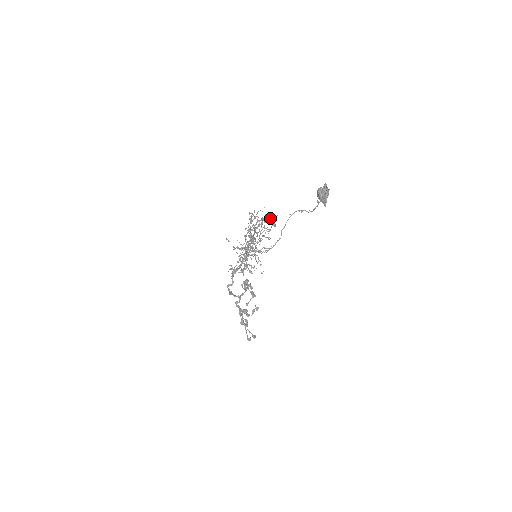
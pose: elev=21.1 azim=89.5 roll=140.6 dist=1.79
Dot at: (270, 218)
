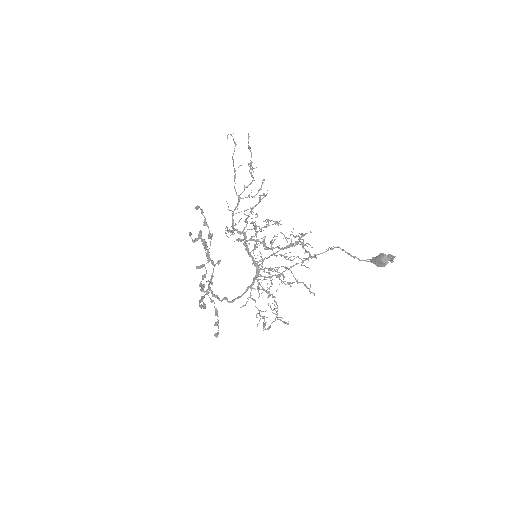
Dot at: (303, 236)
